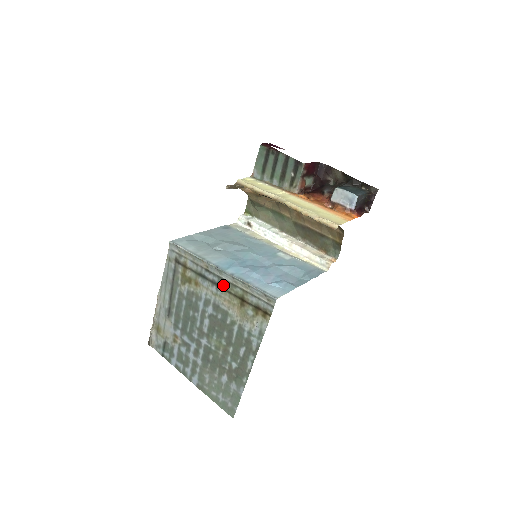
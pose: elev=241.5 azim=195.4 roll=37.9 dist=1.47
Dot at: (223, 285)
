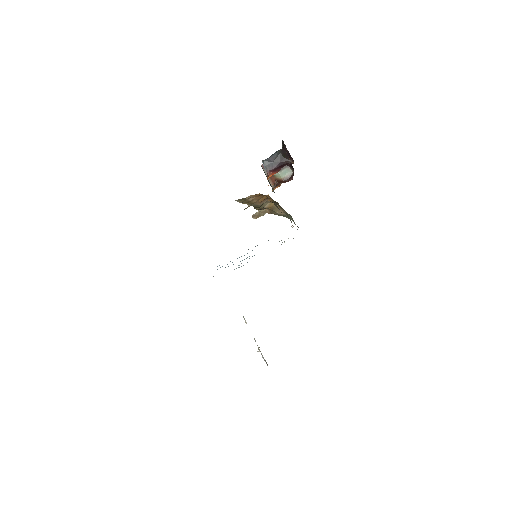
Dot at: occluded
